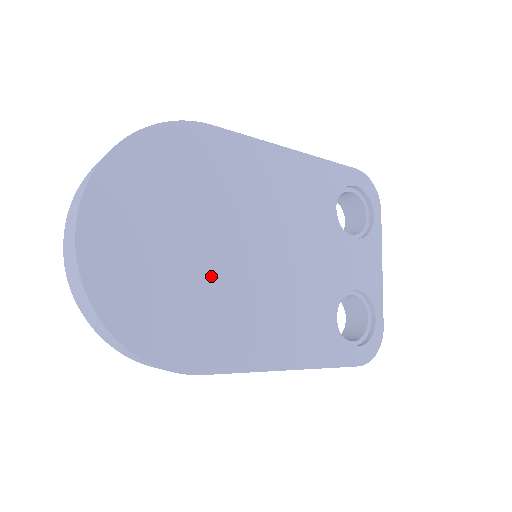
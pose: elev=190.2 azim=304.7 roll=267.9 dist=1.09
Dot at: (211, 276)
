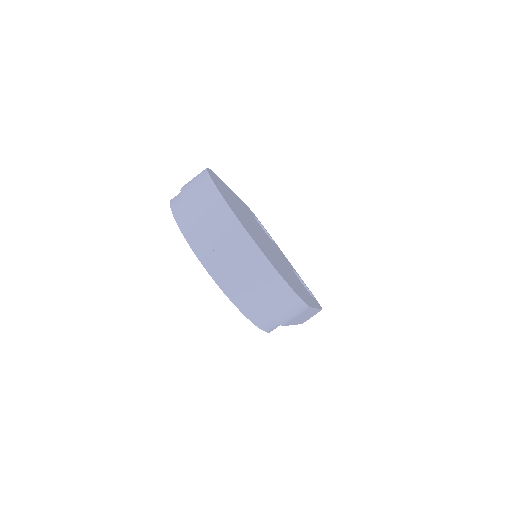
Dot at: (273, 254)
